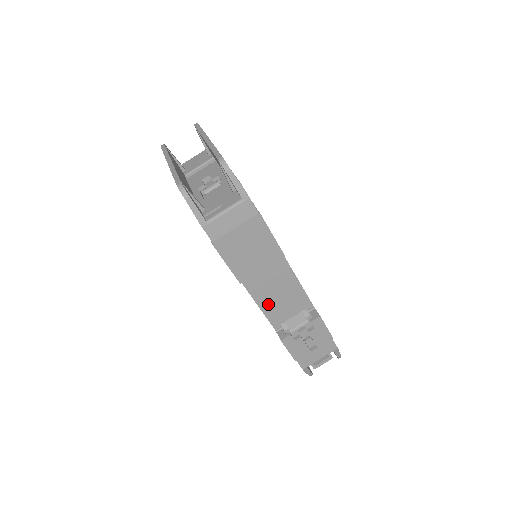
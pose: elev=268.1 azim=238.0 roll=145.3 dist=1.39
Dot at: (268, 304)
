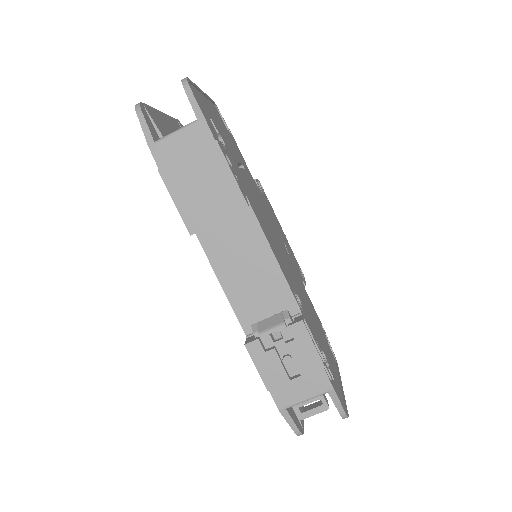
Dot at: (236, 290)
